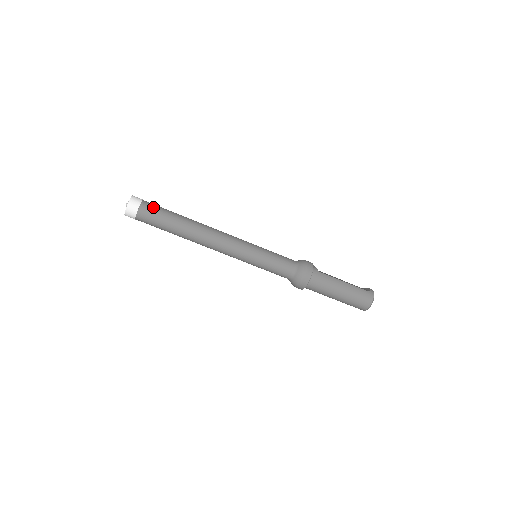
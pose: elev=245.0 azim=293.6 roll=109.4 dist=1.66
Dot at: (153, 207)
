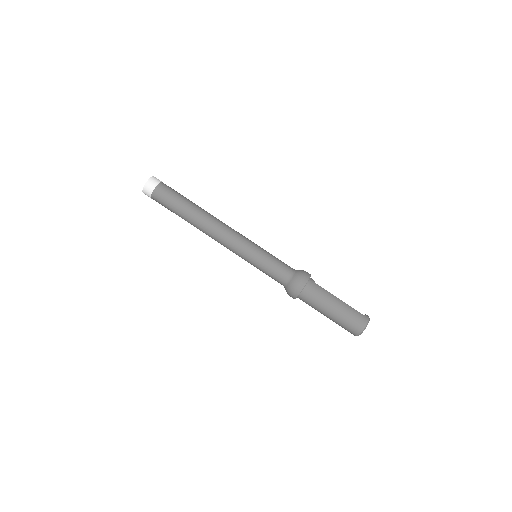
Dot at: (170, 189)
